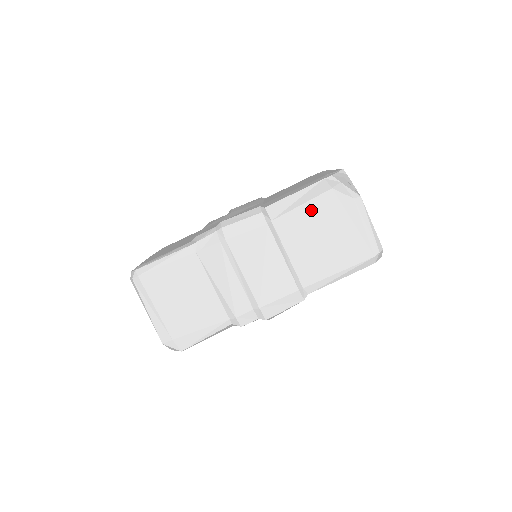
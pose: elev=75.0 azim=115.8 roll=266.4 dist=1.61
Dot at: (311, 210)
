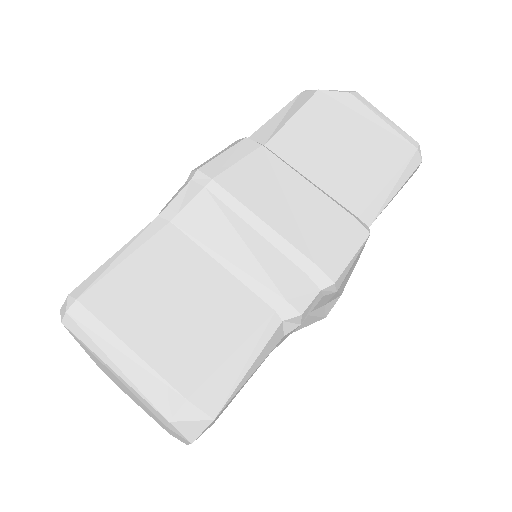
Dot at: (308, 119)
